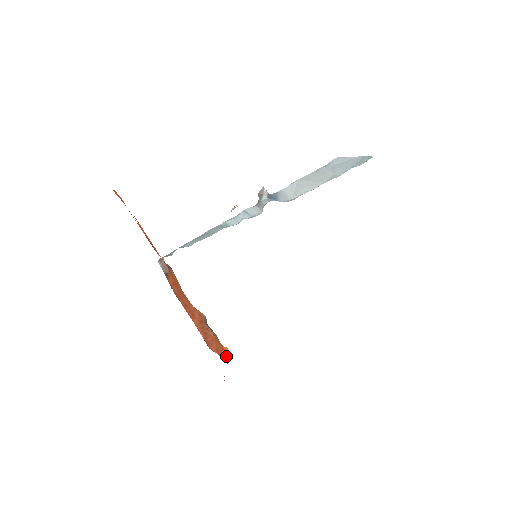
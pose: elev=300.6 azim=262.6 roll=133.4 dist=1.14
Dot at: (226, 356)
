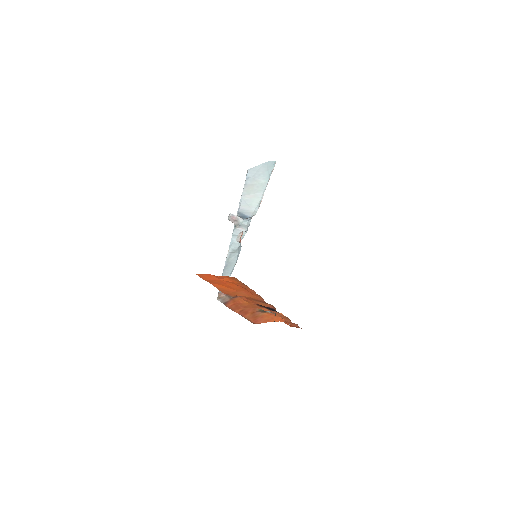
Dot at: (279, 318)
